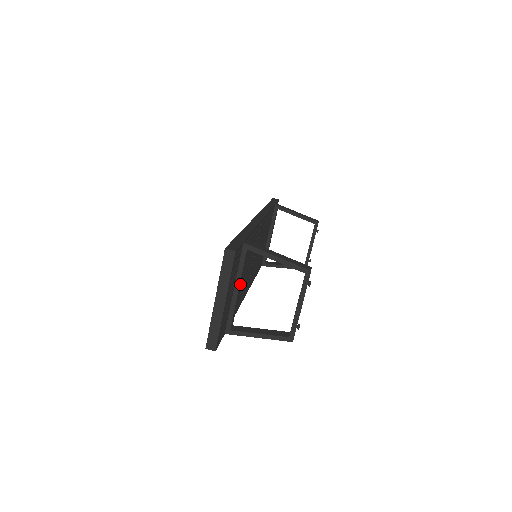
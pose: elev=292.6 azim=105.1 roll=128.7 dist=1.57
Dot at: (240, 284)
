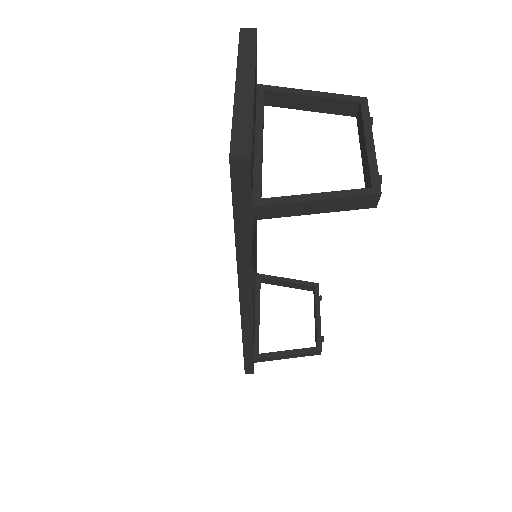
Dot at: occluded
